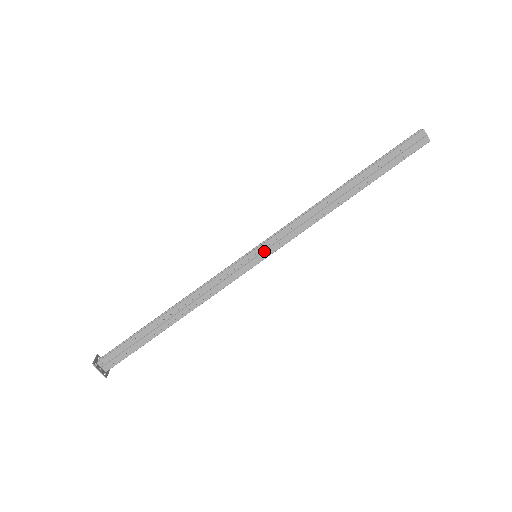
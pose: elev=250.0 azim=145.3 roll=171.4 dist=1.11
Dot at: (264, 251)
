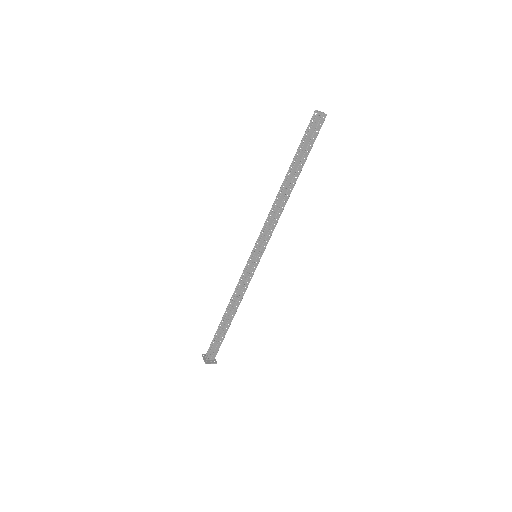
Dot at: (259, 252)
